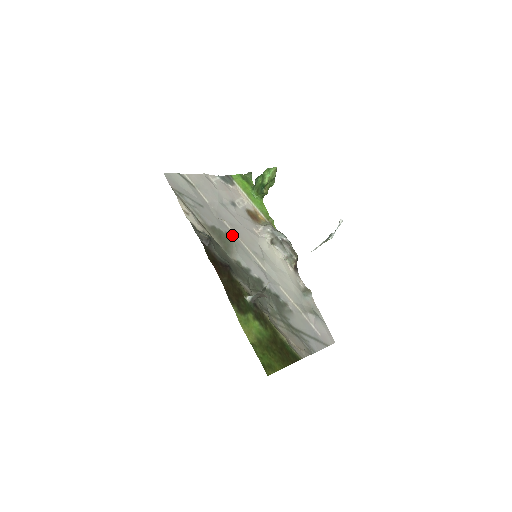
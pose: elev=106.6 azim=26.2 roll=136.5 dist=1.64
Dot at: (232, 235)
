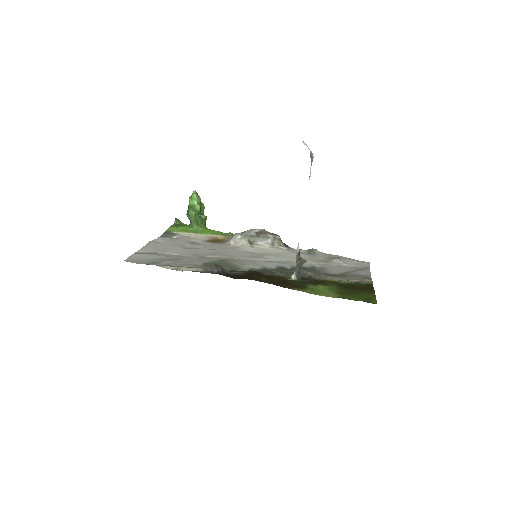
Dot at: (223, 259)
